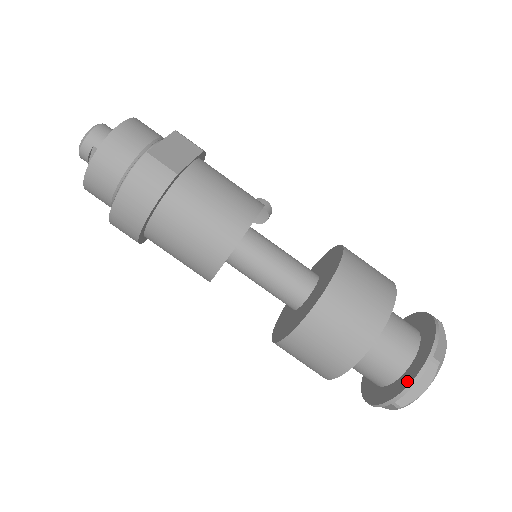
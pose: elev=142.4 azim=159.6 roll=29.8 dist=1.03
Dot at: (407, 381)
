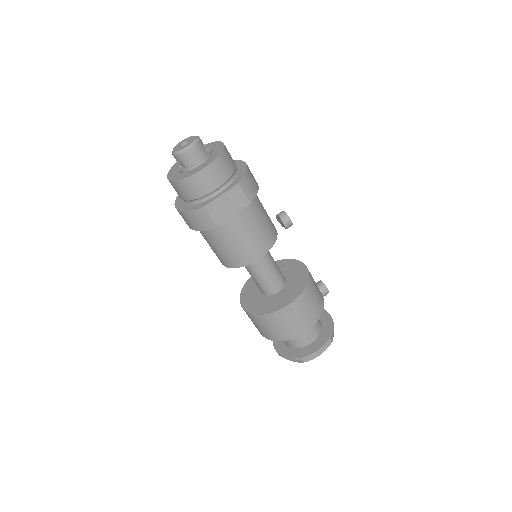
Dot at: (287, 354)
